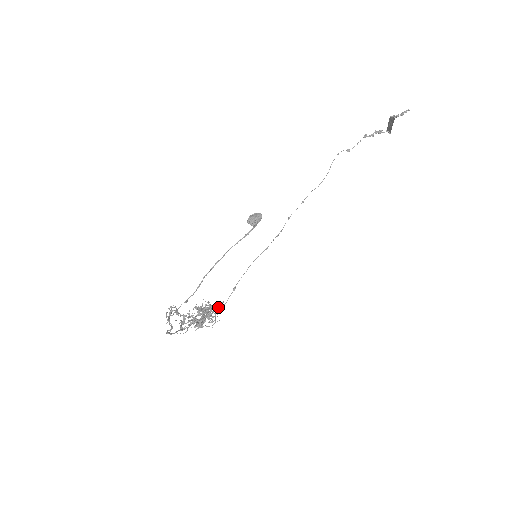
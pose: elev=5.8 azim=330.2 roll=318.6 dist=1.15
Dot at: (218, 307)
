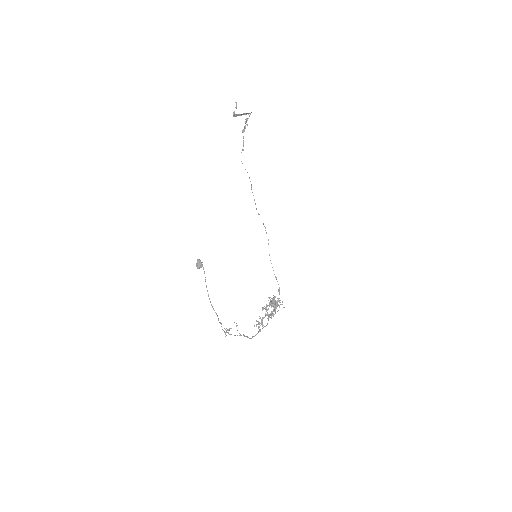
Dot at: (279, 294)
